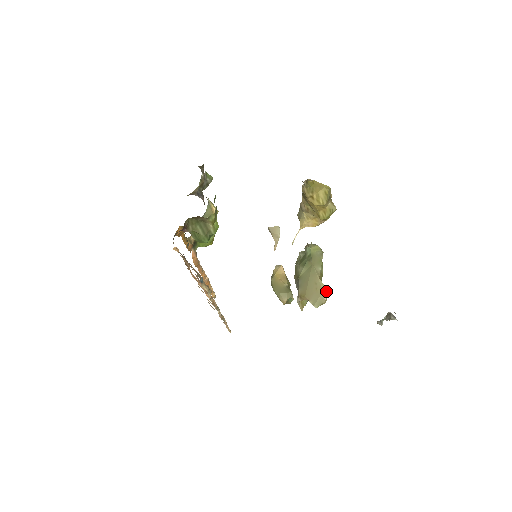
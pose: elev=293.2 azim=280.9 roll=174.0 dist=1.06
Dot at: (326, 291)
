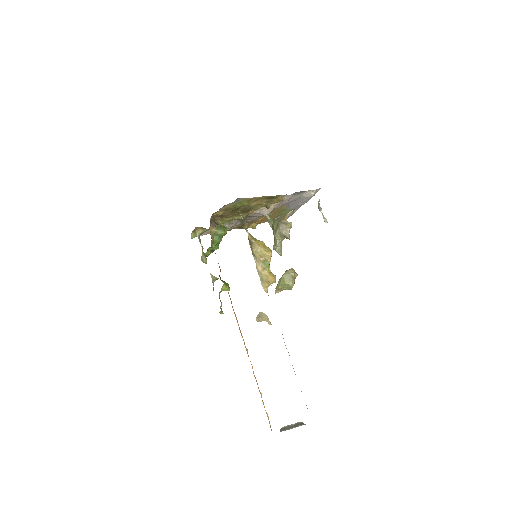
Dot at: occluded
